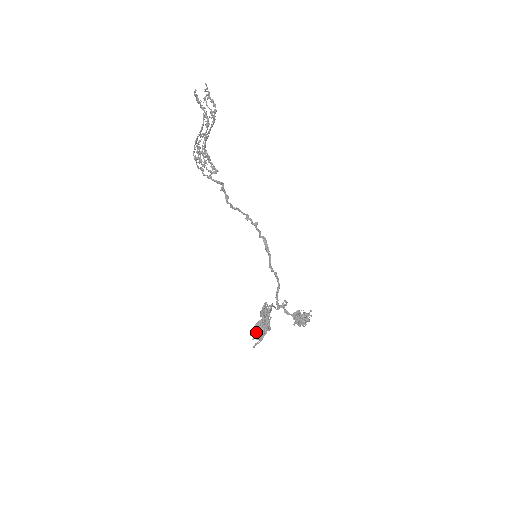
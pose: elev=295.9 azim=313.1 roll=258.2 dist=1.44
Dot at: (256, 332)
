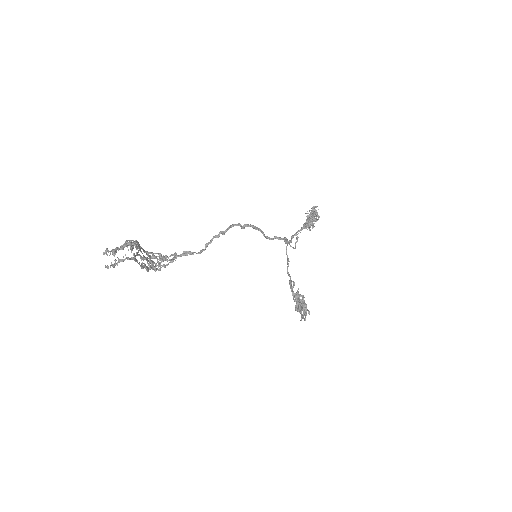
Dot at: occluded
